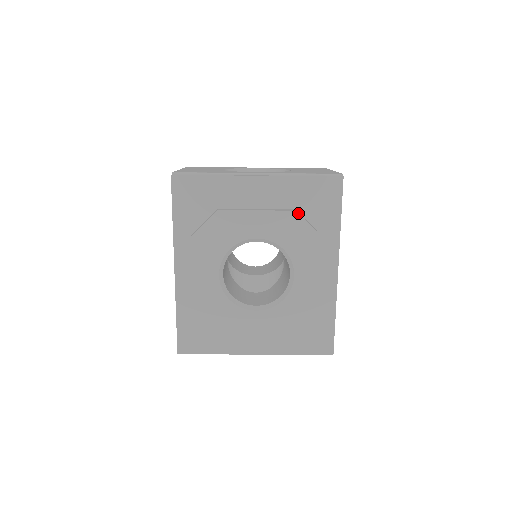
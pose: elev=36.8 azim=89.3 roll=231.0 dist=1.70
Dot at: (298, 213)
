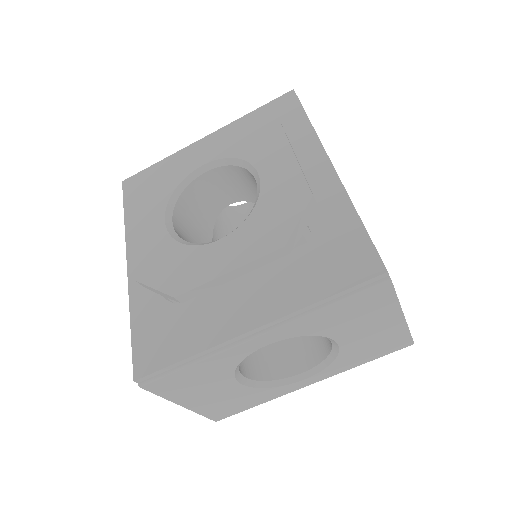
Dot at: (242, 121)
